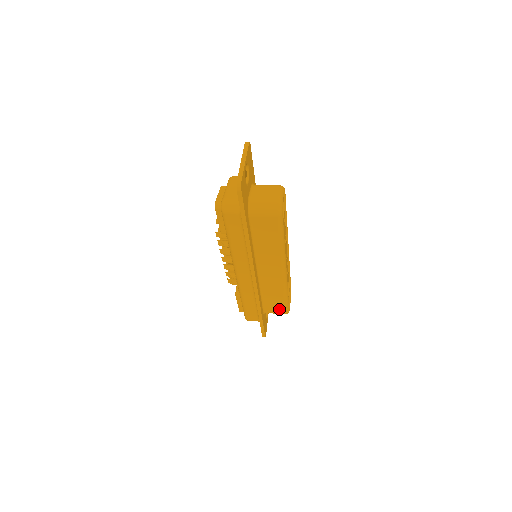
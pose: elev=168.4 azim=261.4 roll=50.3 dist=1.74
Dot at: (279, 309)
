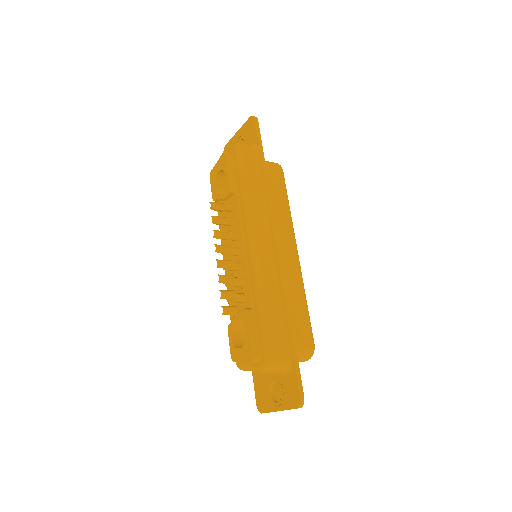
Dot at: (304, 335)
